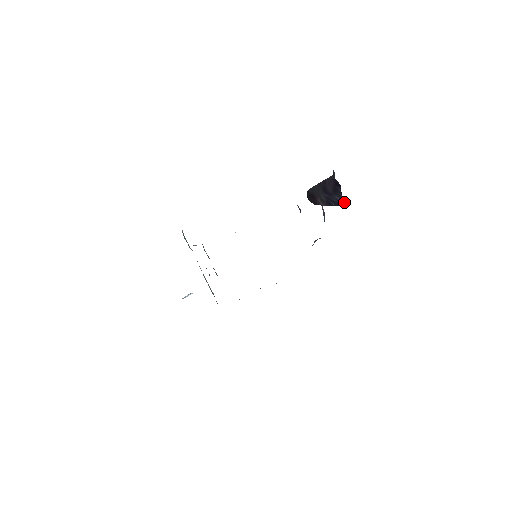
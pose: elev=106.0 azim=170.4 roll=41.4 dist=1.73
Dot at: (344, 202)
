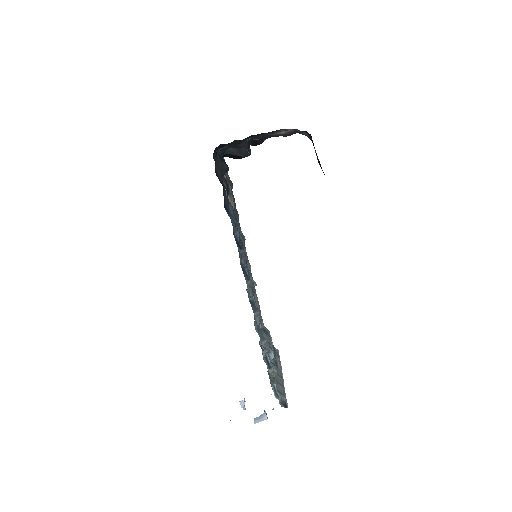
Dot at: (309, 134)
